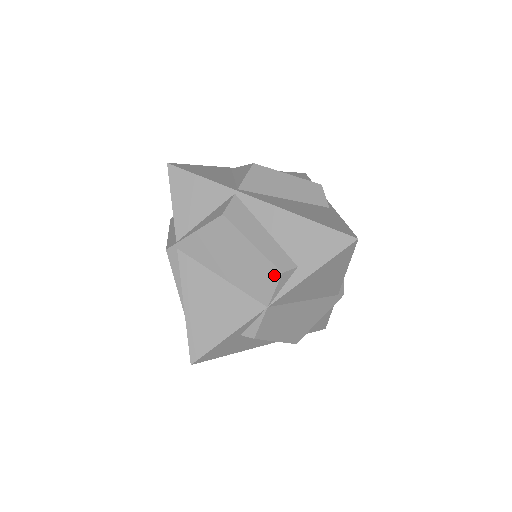
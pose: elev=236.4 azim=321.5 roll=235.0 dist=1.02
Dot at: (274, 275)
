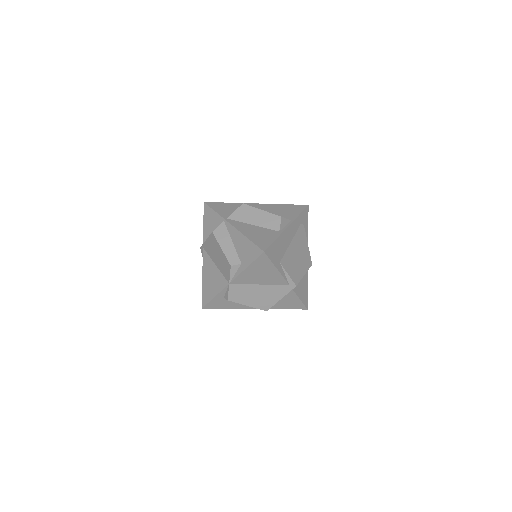
Dot at: (229, 266)
